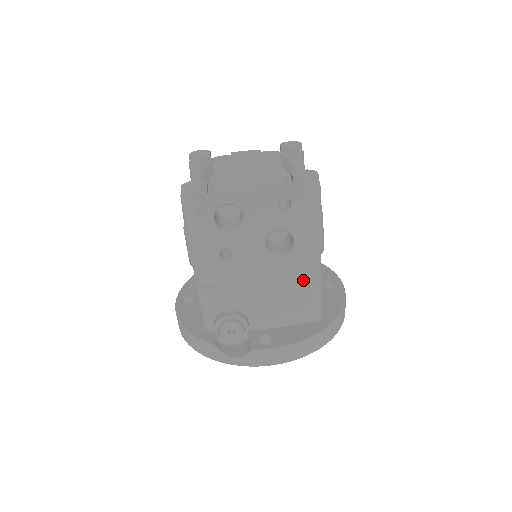
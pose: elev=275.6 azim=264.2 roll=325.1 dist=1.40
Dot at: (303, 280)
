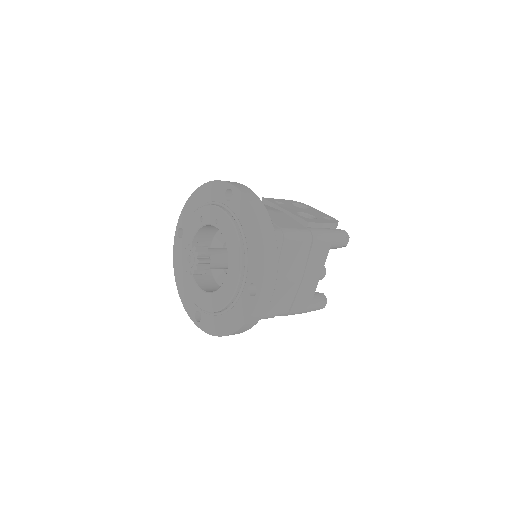
Dot at: (291, 225)
